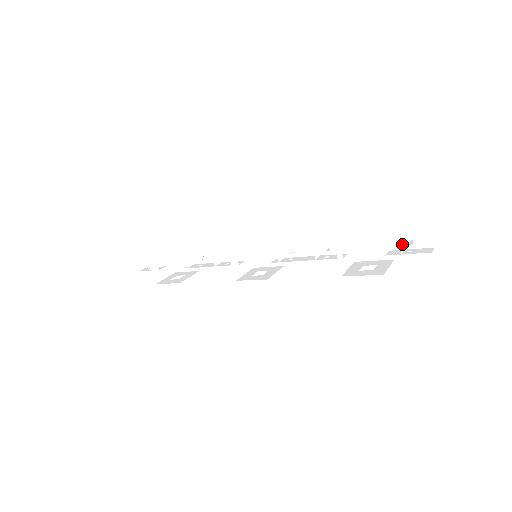
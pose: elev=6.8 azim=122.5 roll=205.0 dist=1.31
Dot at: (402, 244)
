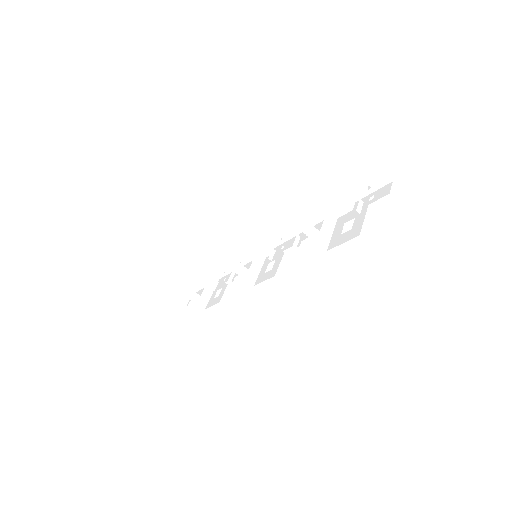
Dot at: occluded
